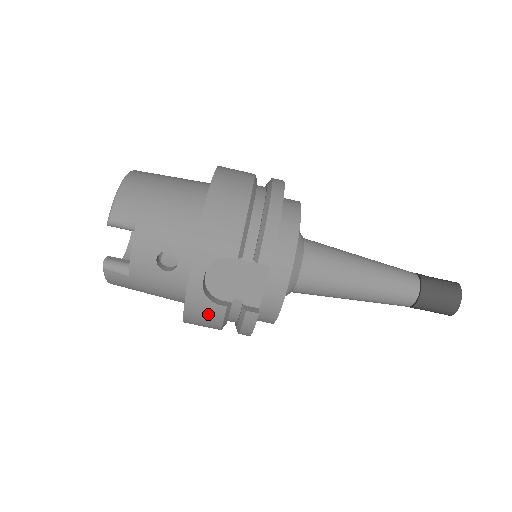
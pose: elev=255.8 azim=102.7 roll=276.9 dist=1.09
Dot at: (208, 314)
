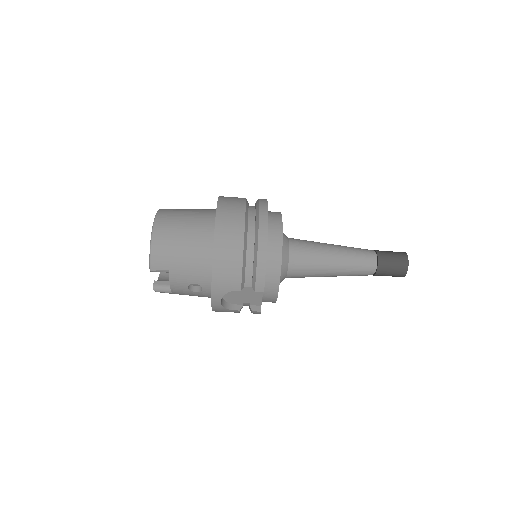
Dot at: occluded
